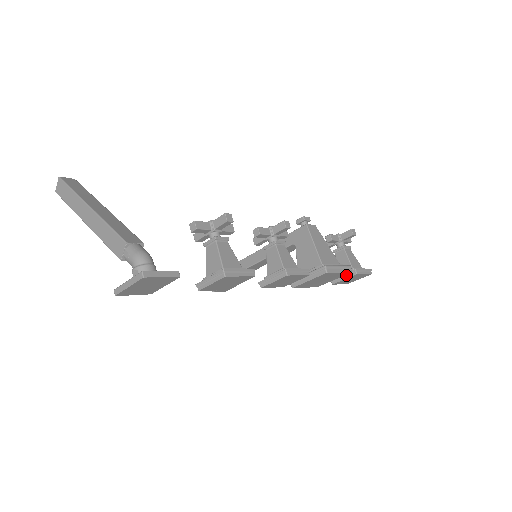
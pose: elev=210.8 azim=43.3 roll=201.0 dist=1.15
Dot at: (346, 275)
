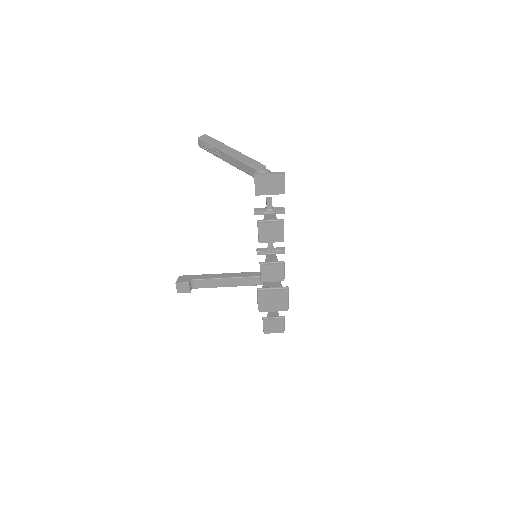
Dot at: (276, 318)
